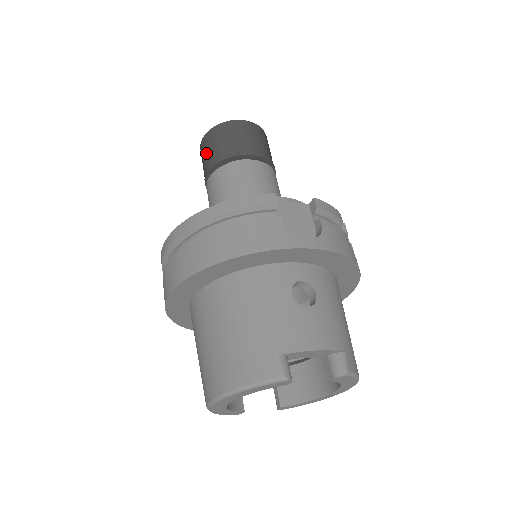
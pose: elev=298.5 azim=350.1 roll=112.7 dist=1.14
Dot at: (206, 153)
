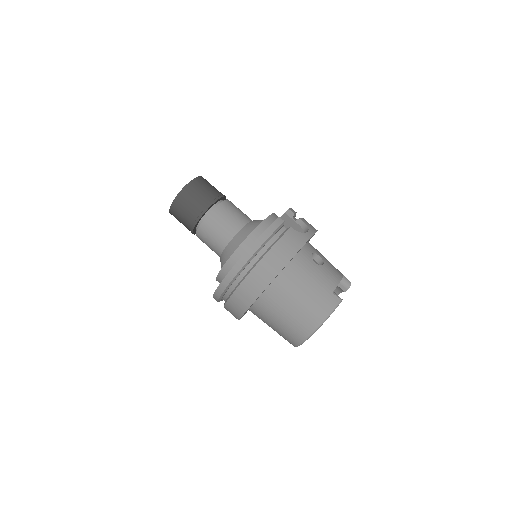
Dot at: (186, 210)
